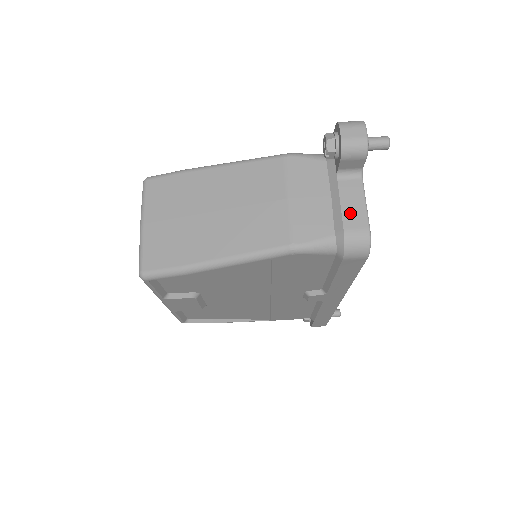
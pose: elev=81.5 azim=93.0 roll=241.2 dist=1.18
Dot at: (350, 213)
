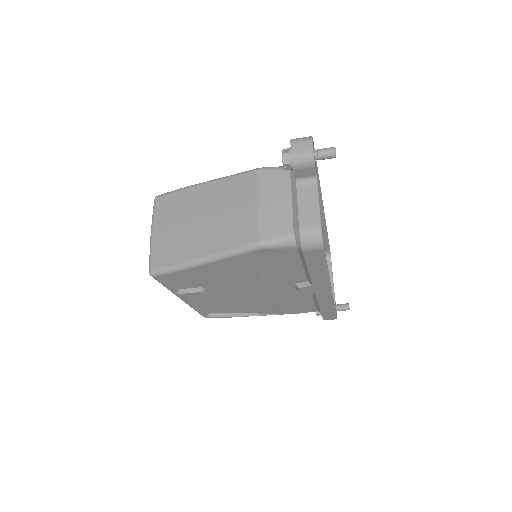
Dot at: (305, 213)
